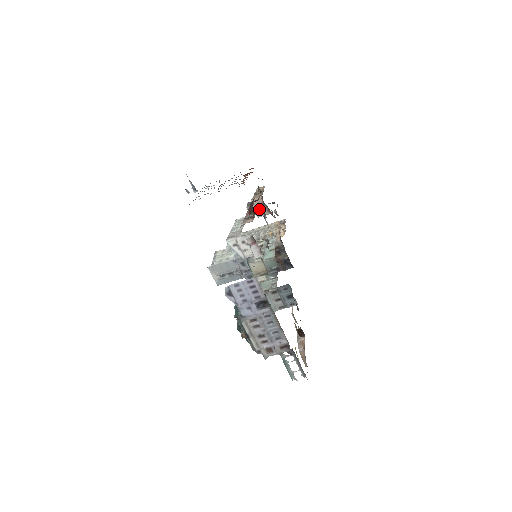
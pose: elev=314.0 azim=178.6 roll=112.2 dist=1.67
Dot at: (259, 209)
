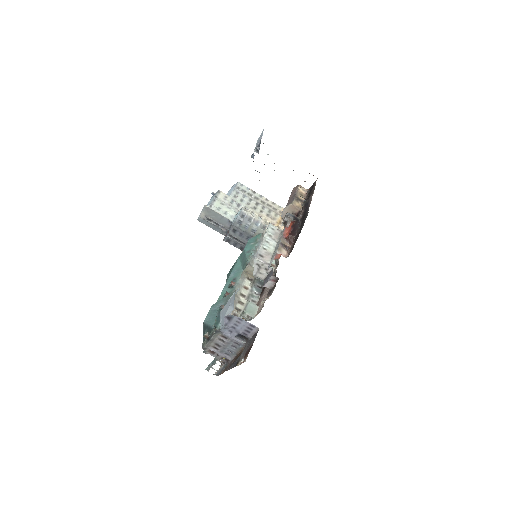
Dot at: occluded
